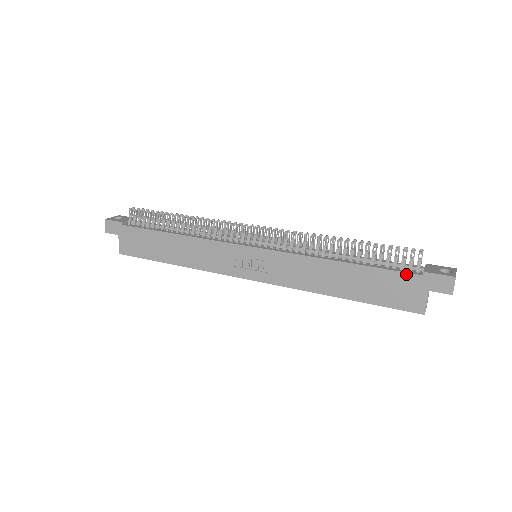
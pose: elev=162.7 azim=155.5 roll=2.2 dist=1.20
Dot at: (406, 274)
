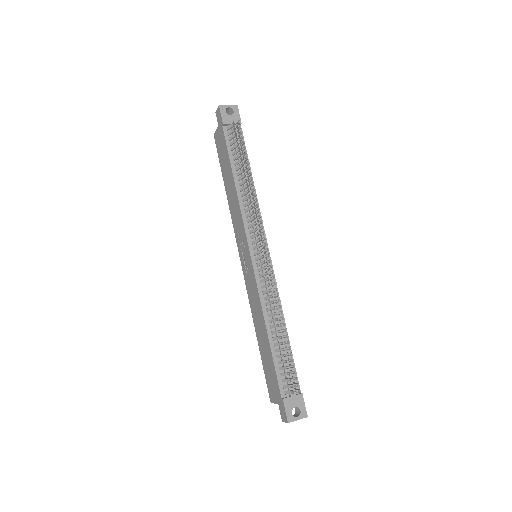
Dot at: (278, 386)
